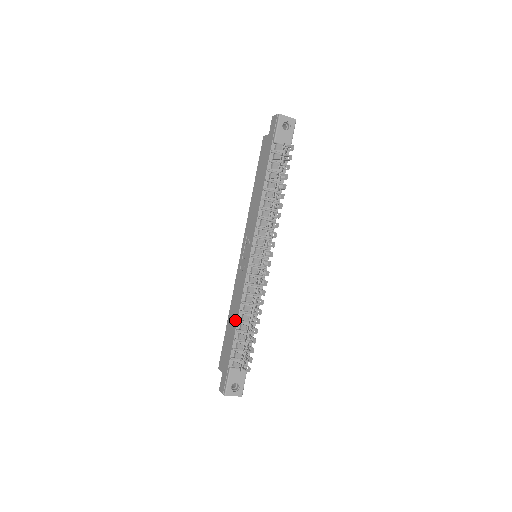
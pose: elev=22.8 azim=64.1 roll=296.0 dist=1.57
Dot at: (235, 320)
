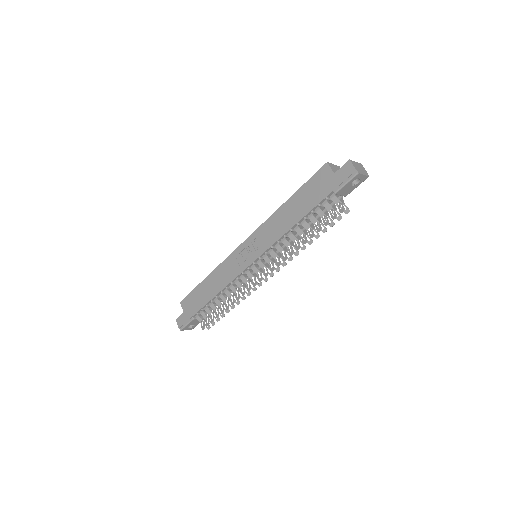
Dot at: (213, 293)
